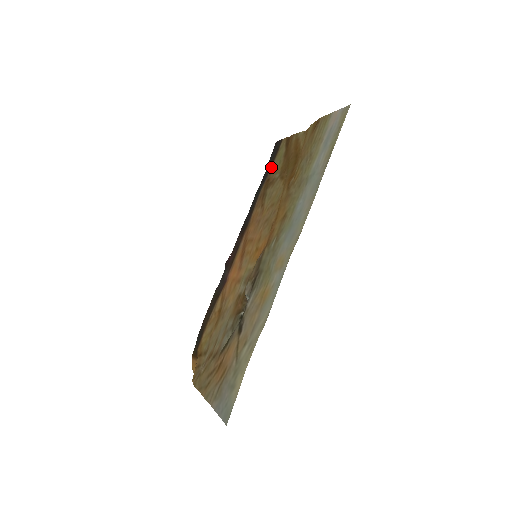
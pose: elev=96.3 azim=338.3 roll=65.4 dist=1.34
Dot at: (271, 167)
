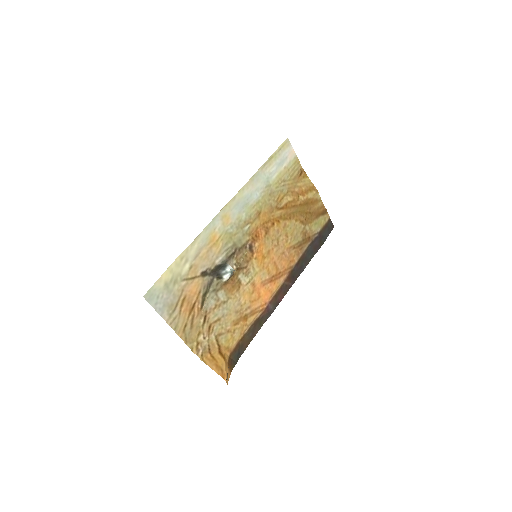
Dot at: (317, 234)
